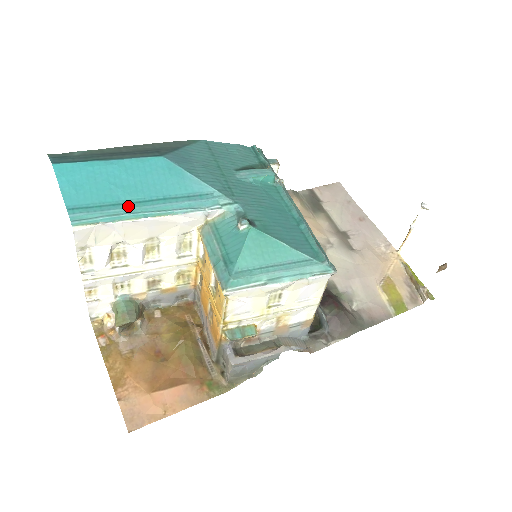
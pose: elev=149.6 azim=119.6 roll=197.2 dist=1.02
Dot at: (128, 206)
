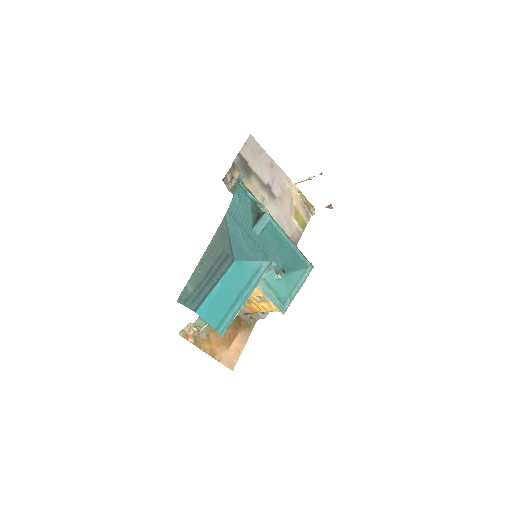
Dot at: (236, 305)
